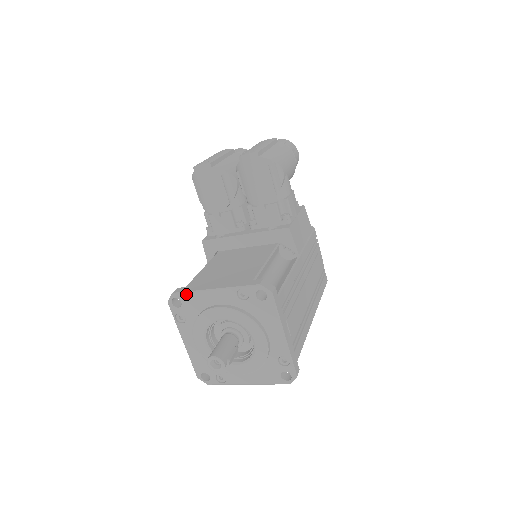
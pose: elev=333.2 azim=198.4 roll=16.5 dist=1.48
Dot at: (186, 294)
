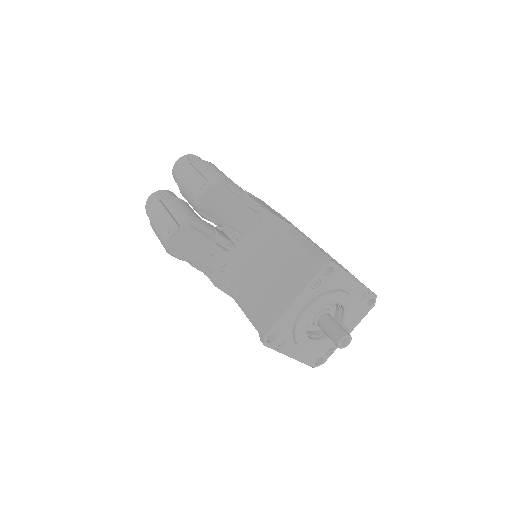
Dot at: (275, 326)
